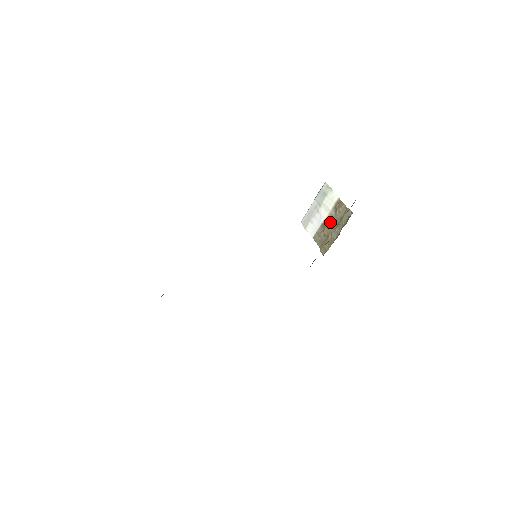
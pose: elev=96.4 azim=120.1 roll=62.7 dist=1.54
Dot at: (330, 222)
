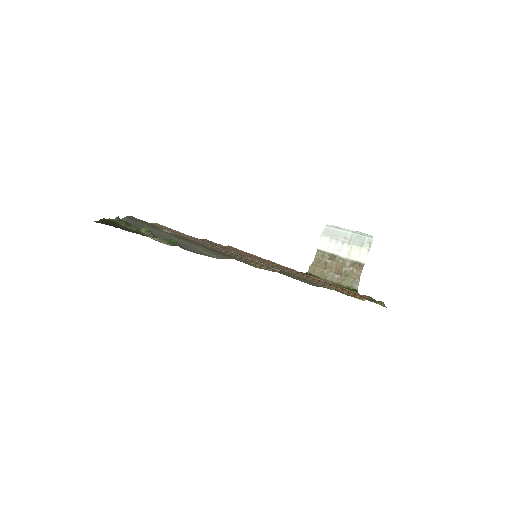
Dot at: (339, 264)
